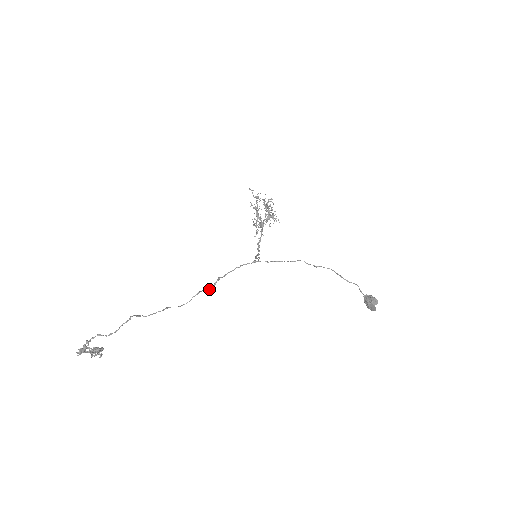
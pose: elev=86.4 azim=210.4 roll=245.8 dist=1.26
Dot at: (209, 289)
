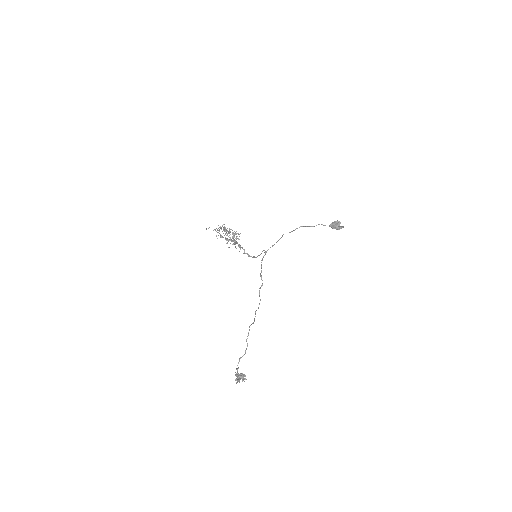
Dot at: (262, 285)
